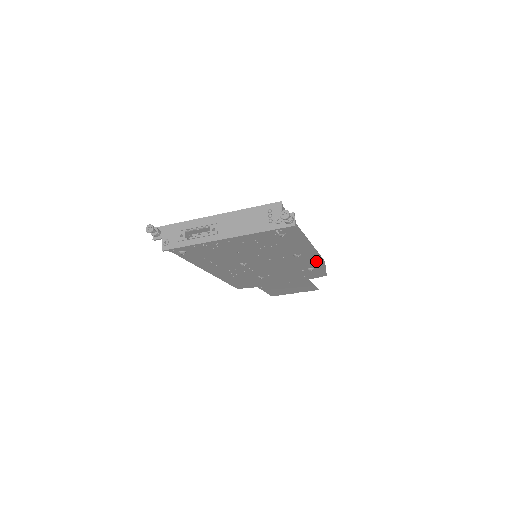
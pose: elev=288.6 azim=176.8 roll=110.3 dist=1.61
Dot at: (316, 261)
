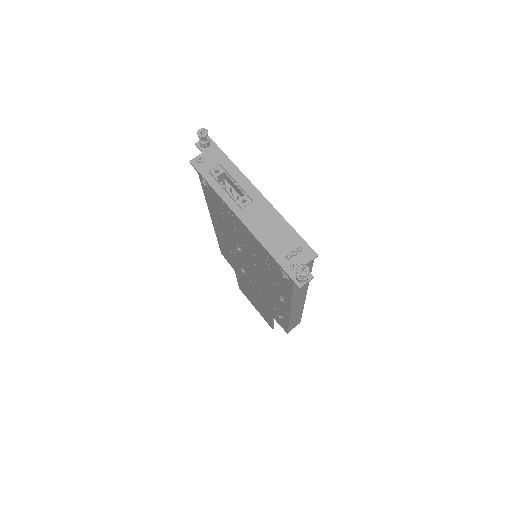
Dot at: (291, 318)
